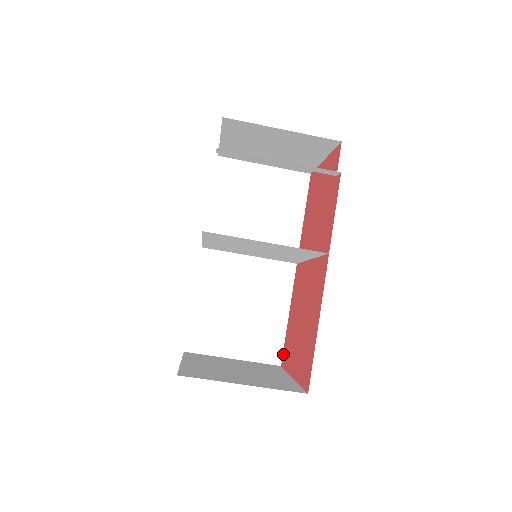
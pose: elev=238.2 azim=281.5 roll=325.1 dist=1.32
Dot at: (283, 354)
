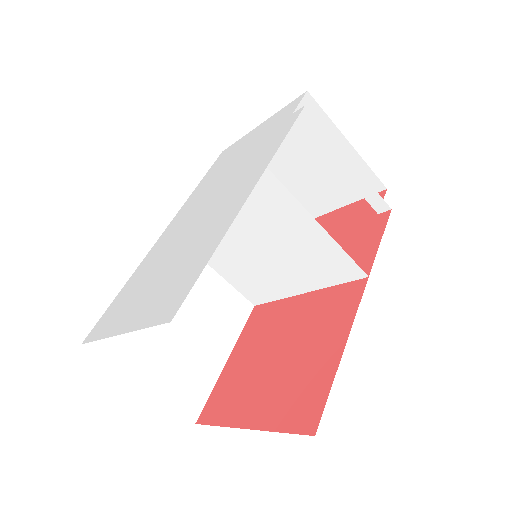
Dot at: (206, 407)
